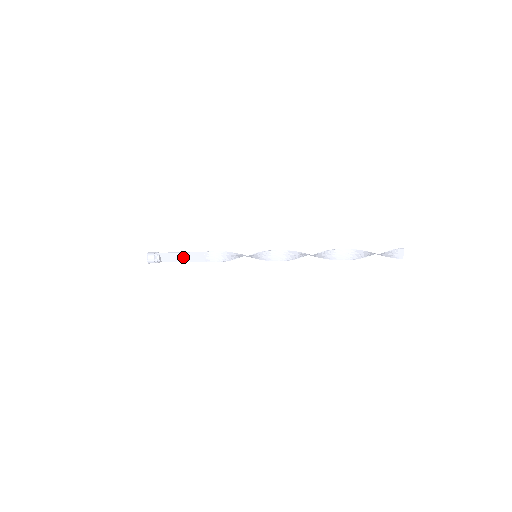
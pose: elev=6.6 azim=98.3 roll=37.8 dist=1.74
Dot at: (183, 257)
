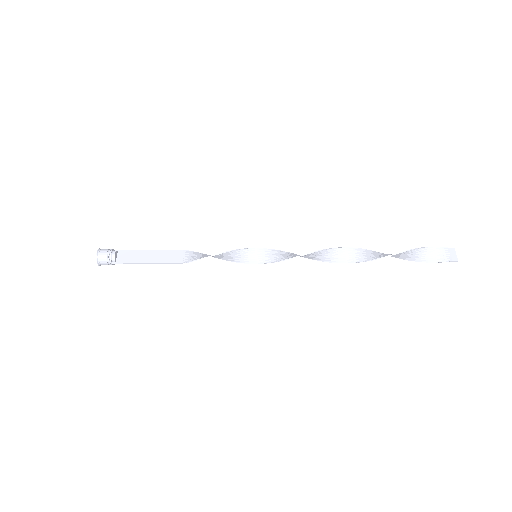
Dot at: (150, 256)
